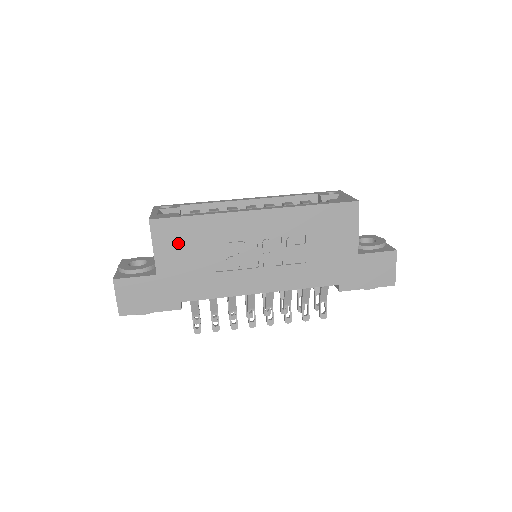
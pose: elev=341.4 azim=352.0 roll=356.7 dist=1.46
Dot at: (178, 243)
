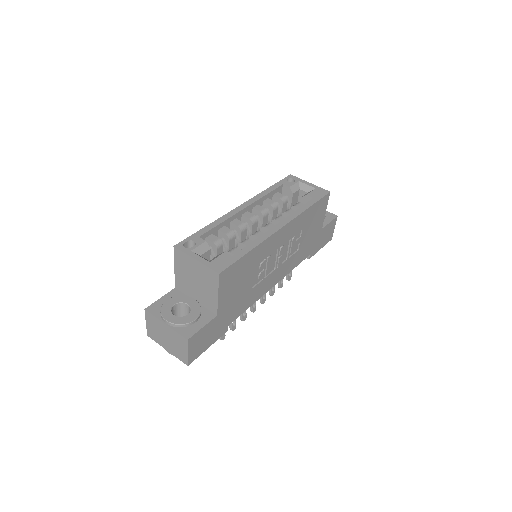
Dot at: (234, 281)
